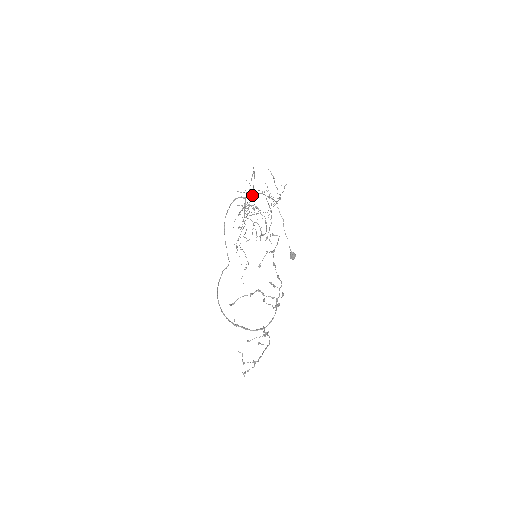
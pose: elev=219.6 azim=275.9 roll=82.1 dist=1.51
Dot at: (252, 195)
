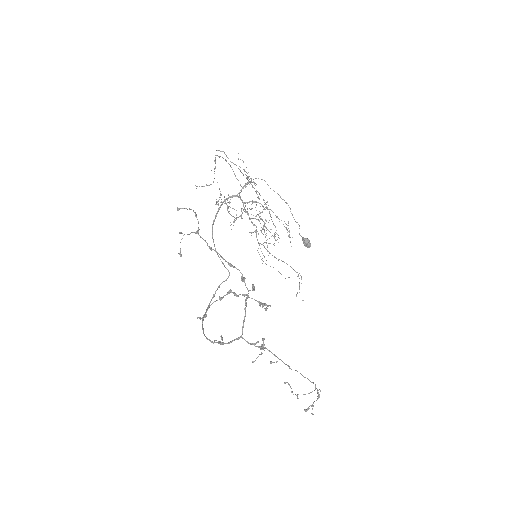
Dot at: occluded
